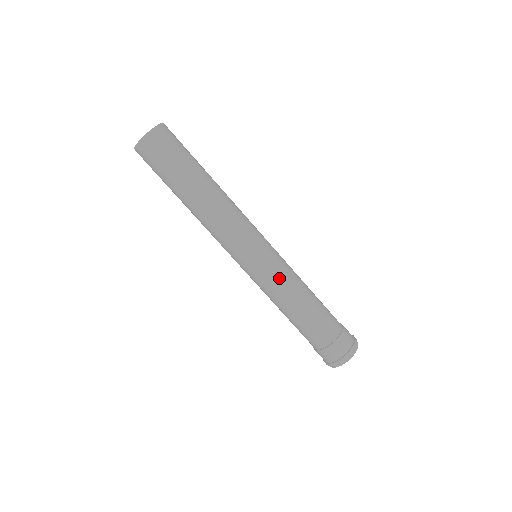
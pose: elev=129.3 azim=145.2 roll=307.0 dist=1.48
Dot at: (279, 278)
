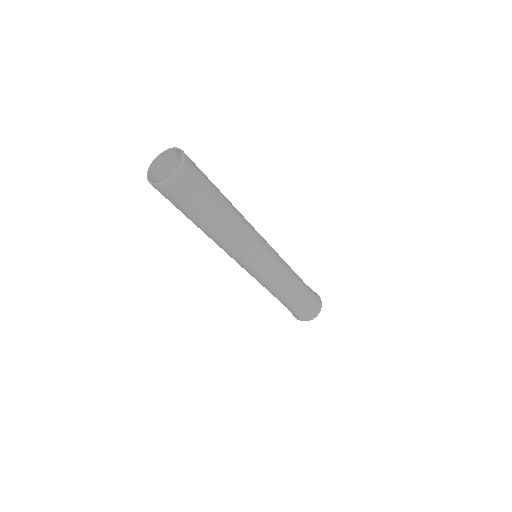
Dot at: (278, 277)
